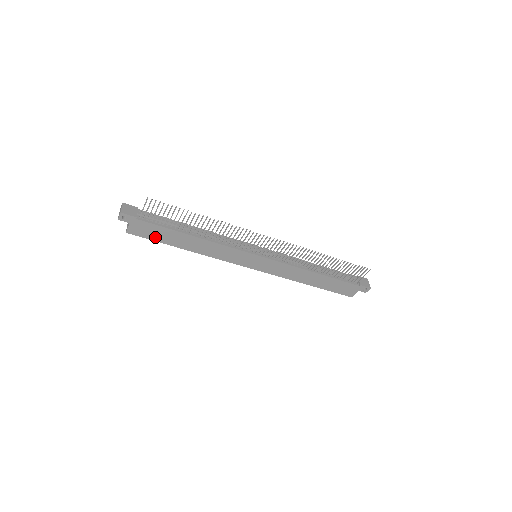
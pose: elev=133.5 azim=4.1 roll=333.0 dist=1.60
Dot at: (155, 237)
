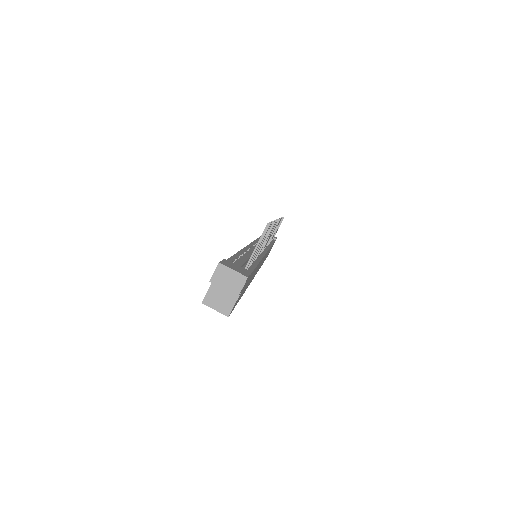
Dot at: (240, 296)
